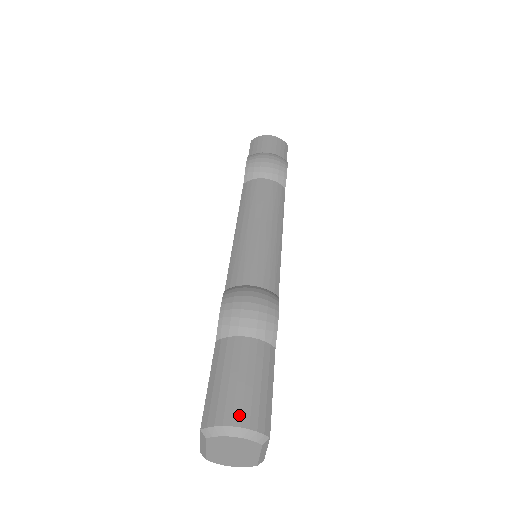
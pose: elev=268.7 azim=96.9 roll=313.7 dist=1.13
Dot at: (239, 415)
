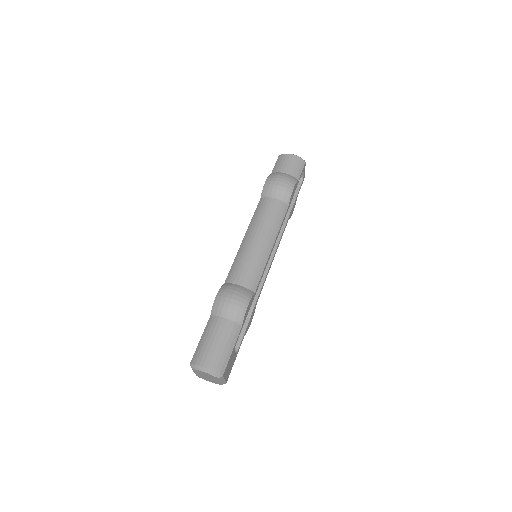
Dot at: (208, 362)
